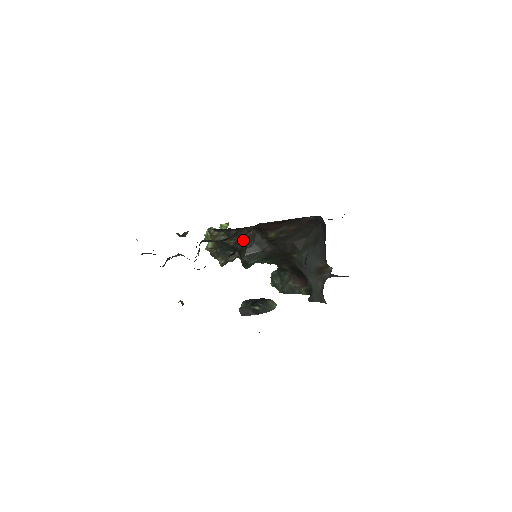
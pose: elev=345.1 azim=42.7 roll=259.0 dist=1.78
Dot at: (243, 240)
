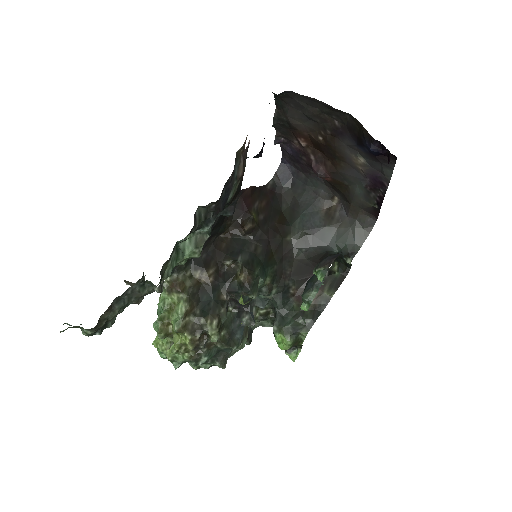
Dot at: (223, 258)
